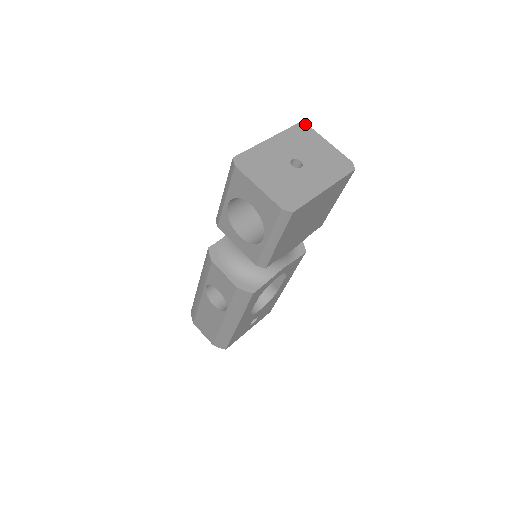
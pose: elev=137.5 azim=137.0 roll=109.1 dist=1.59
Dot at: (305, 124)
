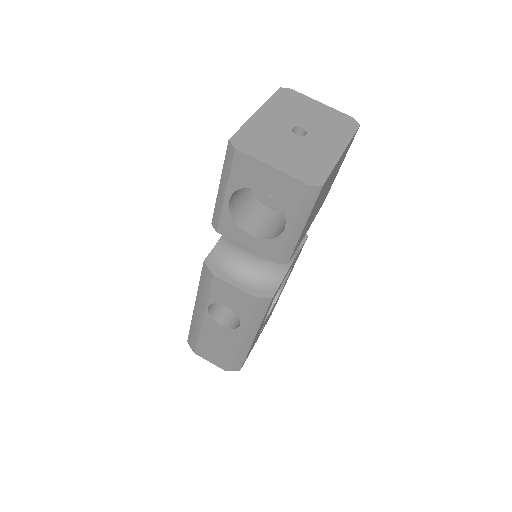
Dot at: (287, 88)
